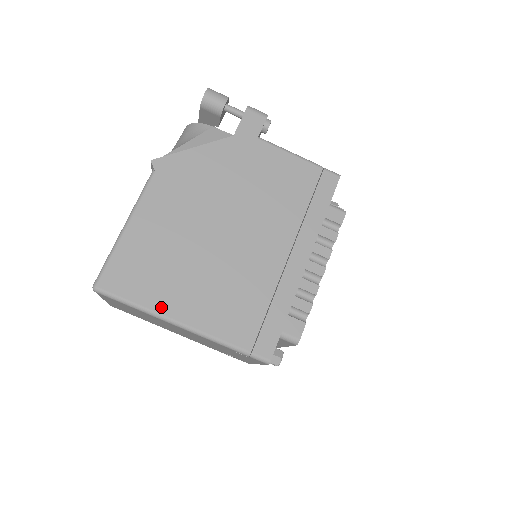
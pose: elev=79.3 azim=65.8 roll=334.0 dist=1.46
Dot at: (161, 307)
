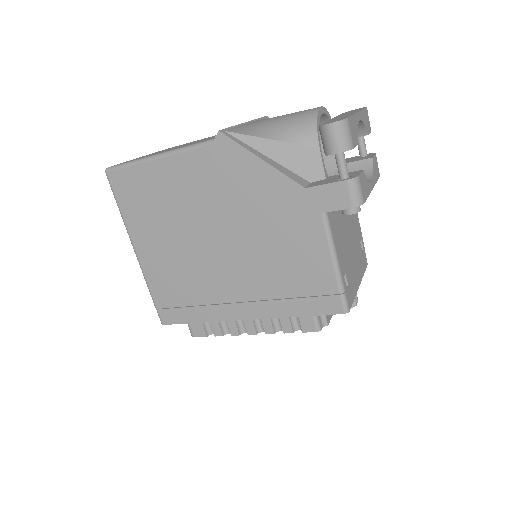
Dot at: (132, 228)
